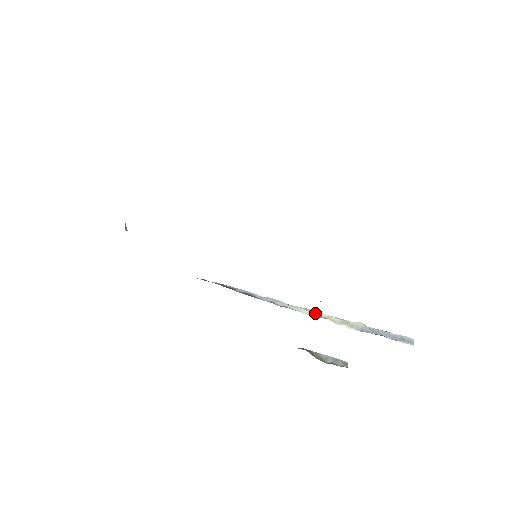
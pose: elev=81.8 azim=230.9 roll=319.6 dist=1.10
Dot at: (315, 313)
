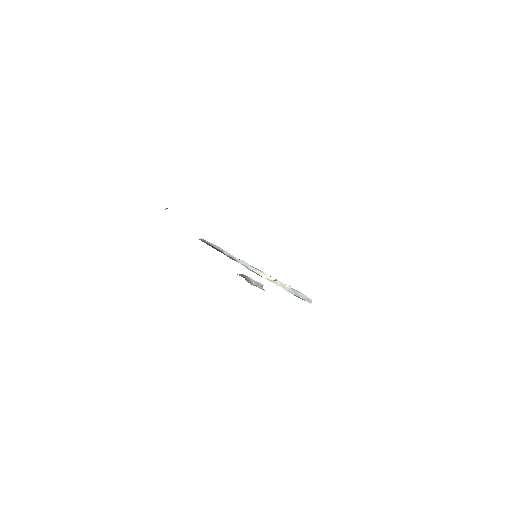
Dot at: (268, 277)
